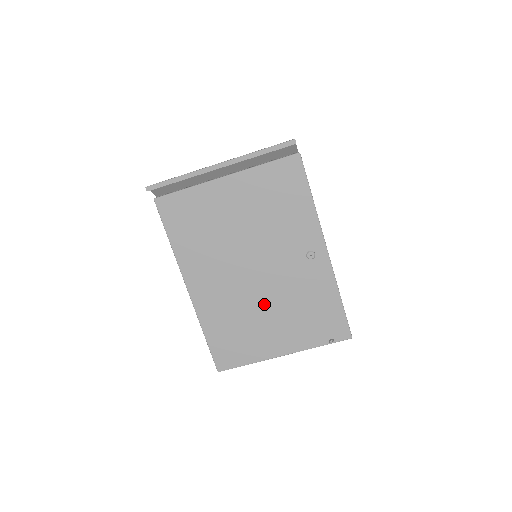
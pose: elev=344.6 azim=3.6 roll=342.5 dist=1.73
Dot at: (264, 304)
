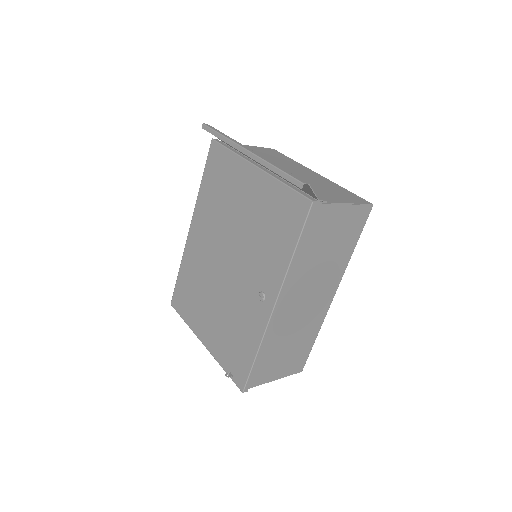
Dot at: (216, 294)
